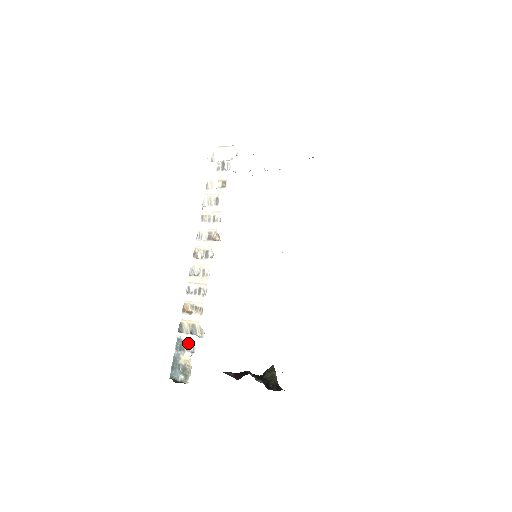
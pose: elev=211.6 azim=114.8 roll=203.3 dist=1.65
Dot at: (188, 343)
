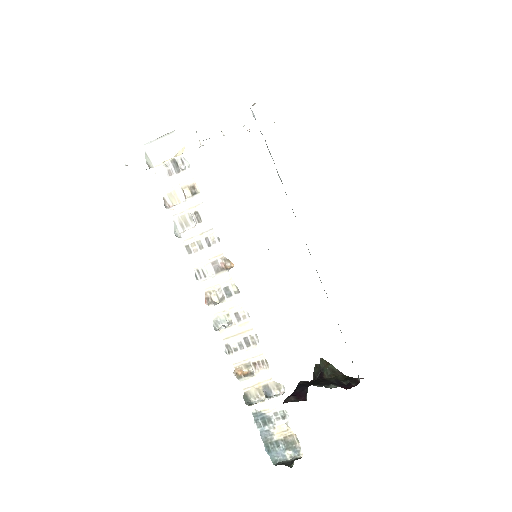
Dot at: (272, 411)
